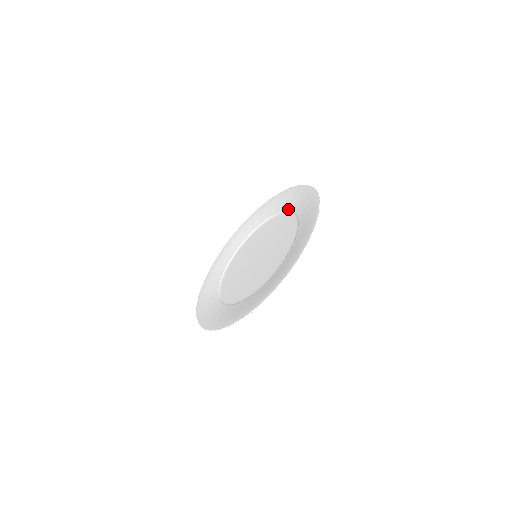
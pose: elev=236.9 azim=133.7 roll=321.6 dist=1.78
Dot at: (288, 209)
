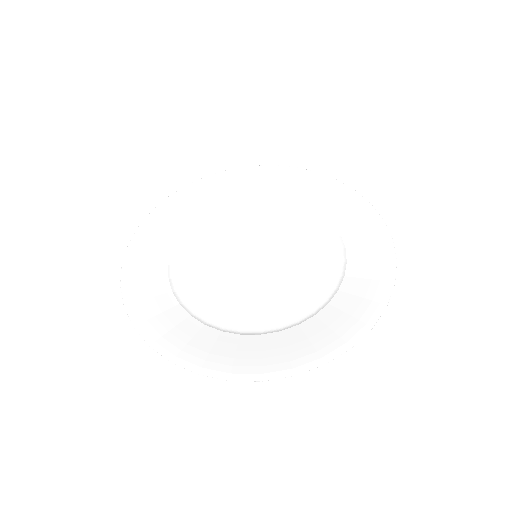
Dot at: (344, 237)
